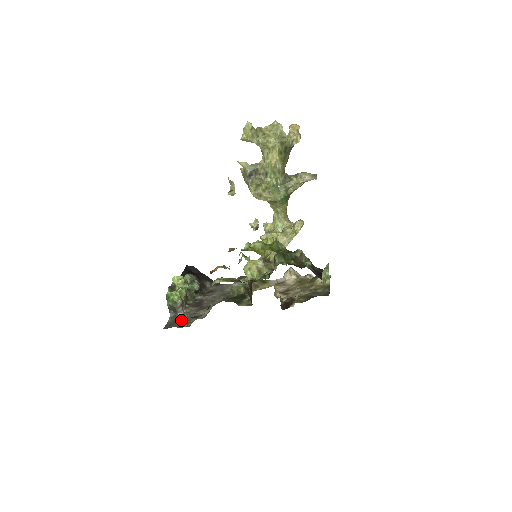
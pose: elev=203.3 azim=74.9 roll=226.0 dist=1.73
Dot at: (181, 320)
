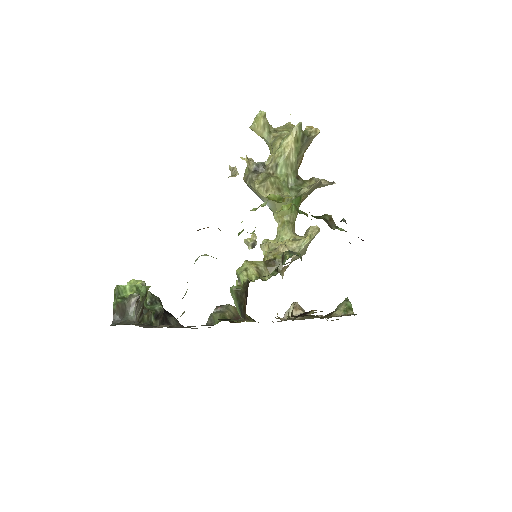
Dot at: (131, 323)
